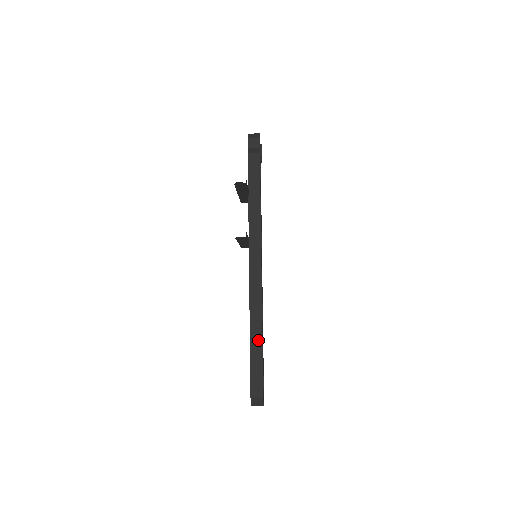
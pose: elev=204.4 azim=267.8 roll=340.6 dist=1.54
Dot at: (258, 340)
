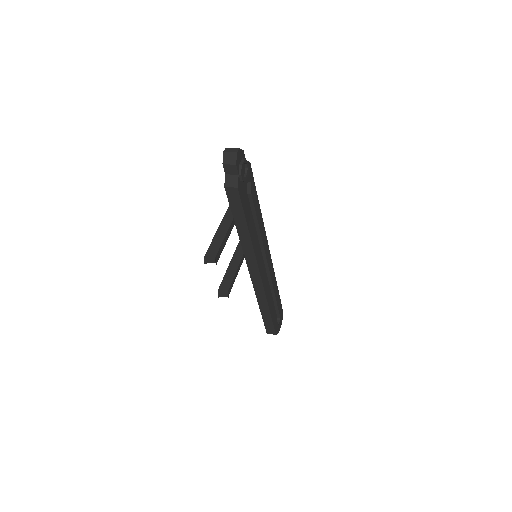
Dot at: (266, 310)
